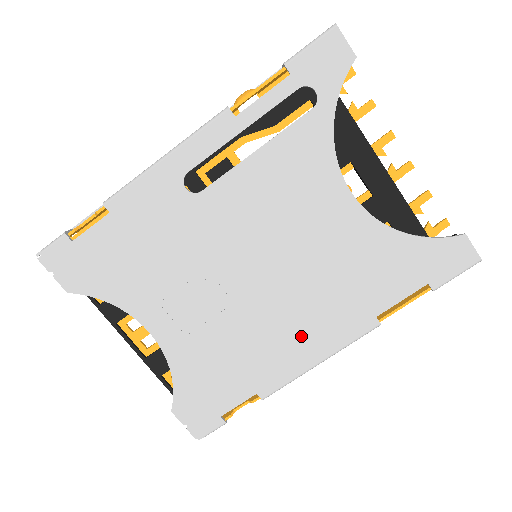
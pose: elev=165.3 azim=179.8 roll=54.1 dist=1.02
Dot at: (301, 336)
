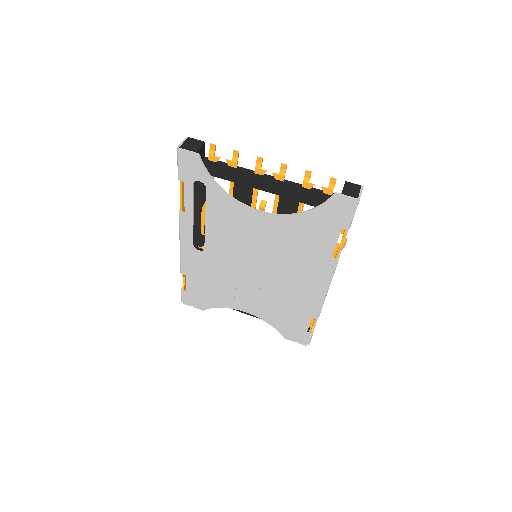
Dot at: (305, 284)
